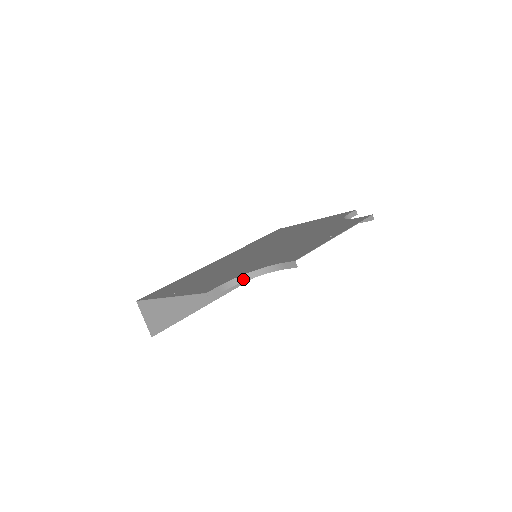
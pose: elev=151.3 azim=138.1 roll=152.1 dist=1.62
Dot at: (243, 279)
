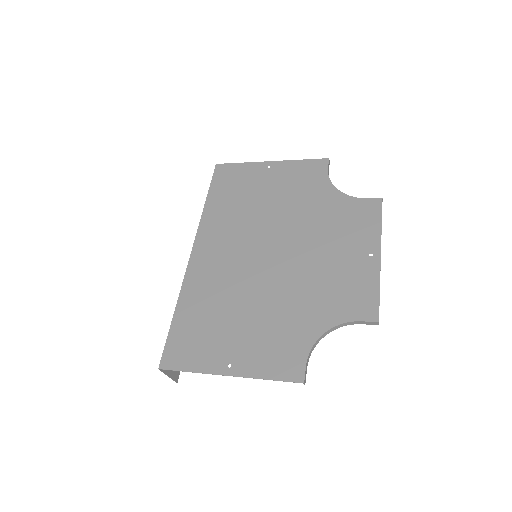
Dot at: (318, 342)
